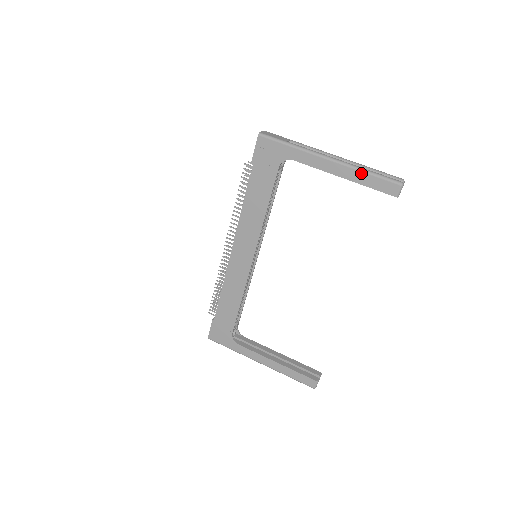
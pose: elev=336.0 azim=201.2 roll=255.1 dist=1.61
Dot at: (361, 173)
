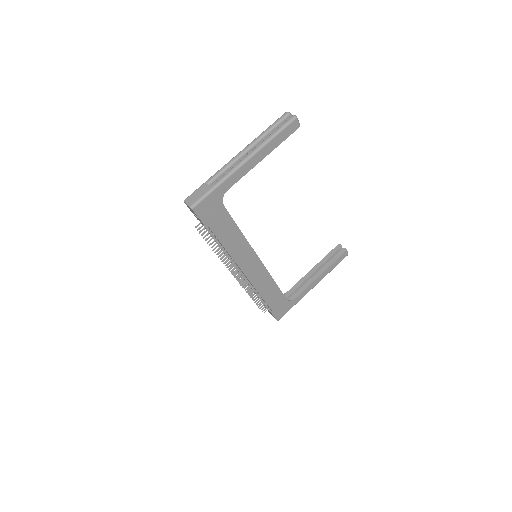
Dot at: (271, 142)
